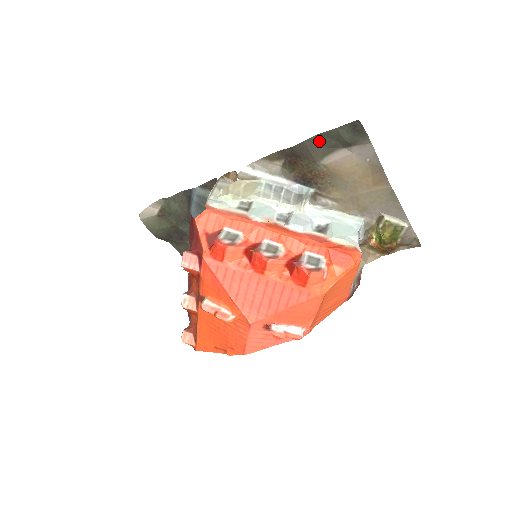
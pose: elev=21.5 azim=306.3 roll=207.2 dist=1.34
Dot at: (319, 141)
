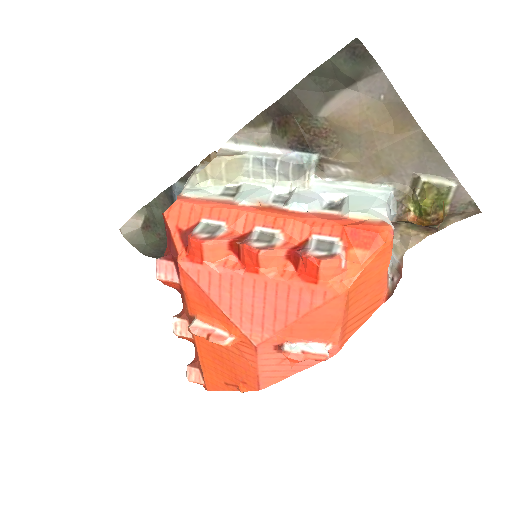
Dot at: (311, 85)
